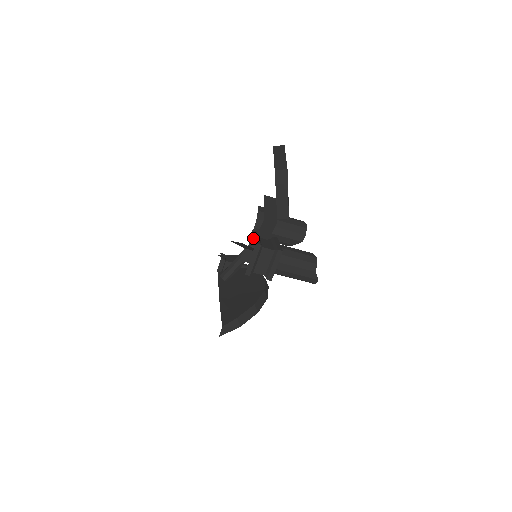
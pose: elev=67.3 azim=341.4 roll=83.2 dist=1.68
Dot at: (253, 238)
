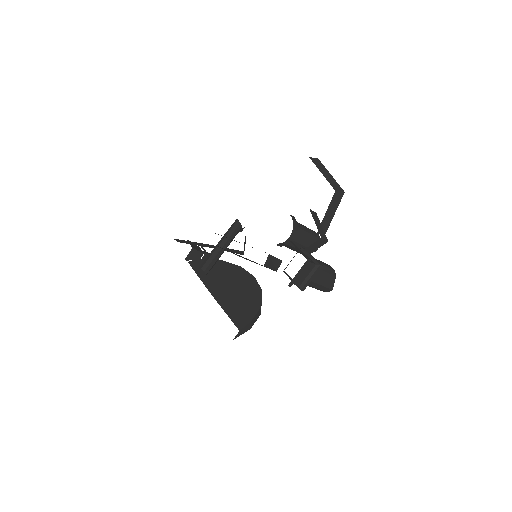
Dot at: (280, 245)
